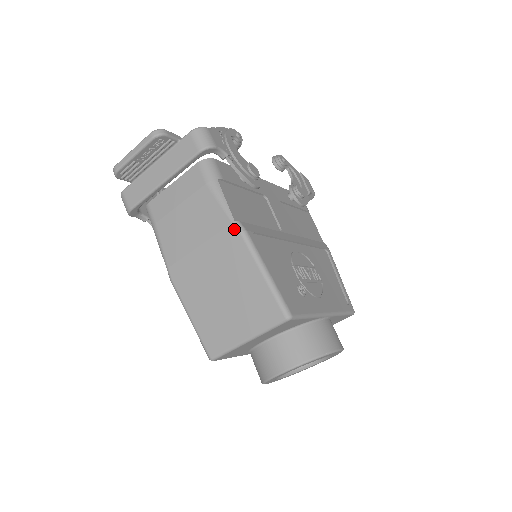
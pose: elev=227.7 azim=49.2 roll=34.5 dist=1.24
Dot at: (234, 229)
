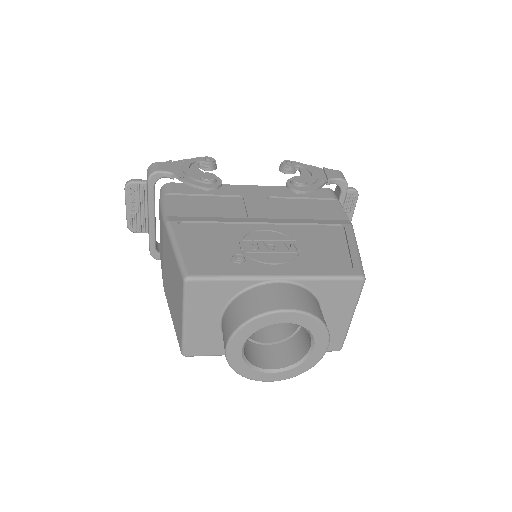
Dot at: (163, 224)
